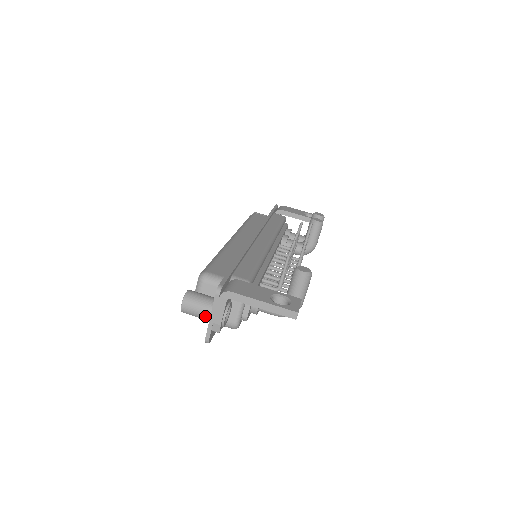
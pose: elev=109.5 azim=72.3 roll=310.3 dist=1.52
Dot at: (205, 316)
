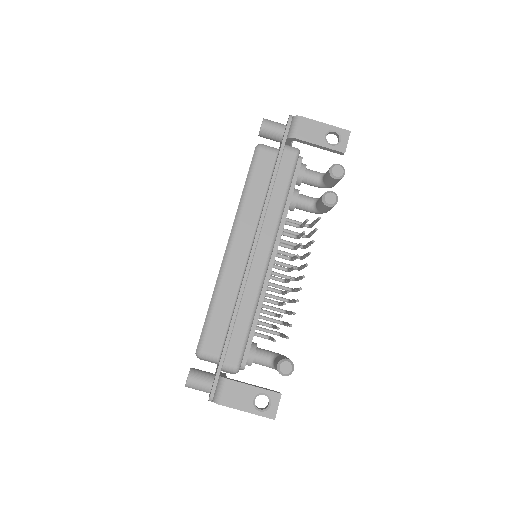
Dot at: occluded
